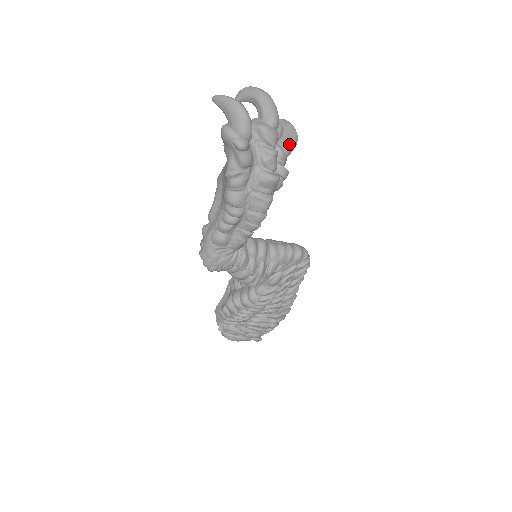
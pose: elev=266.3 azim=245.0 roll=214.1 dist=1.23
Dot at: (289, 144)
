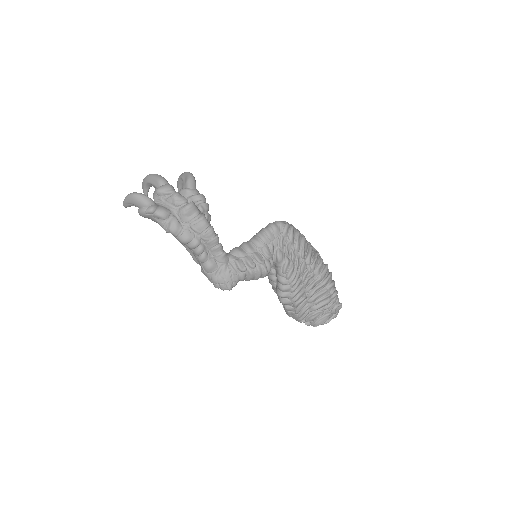
Dot at: (188, 182)
